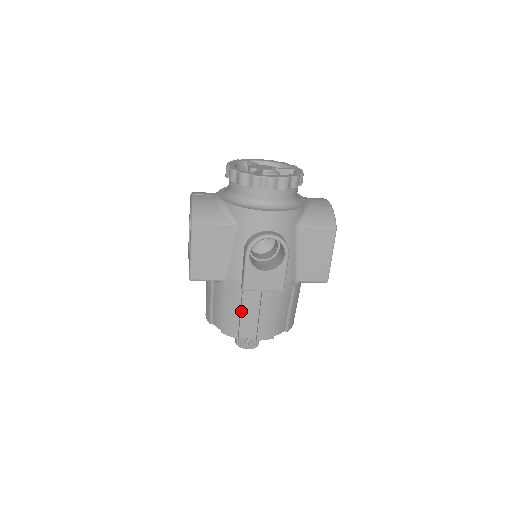
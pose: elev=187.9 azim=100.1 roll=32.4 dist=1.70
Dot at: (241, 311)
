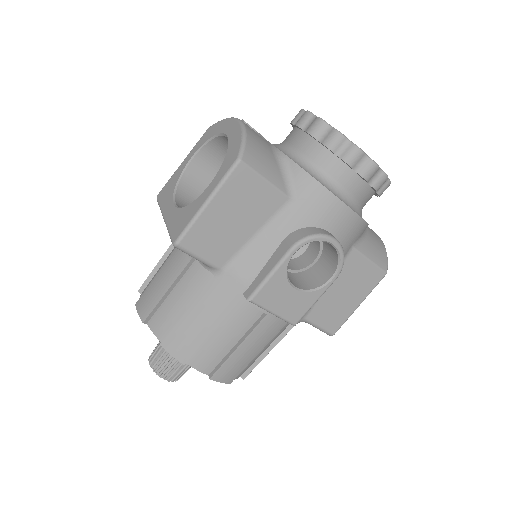
Dot at: (216, 327)
